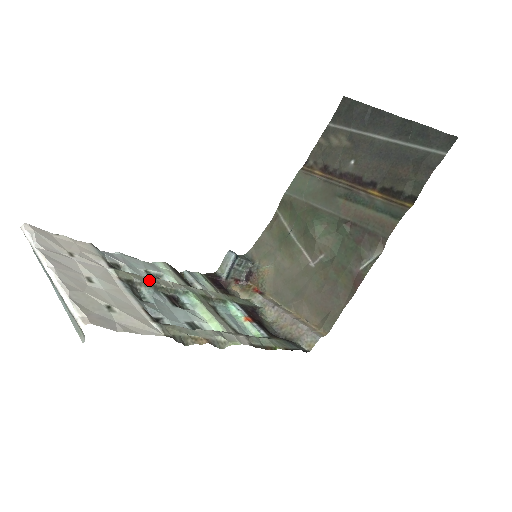
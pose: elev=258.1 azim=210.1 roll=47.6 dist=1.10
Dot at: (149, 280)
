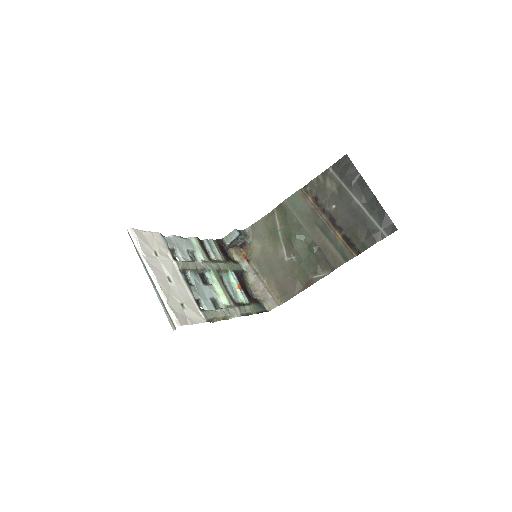
Dot at: (192, 265)
